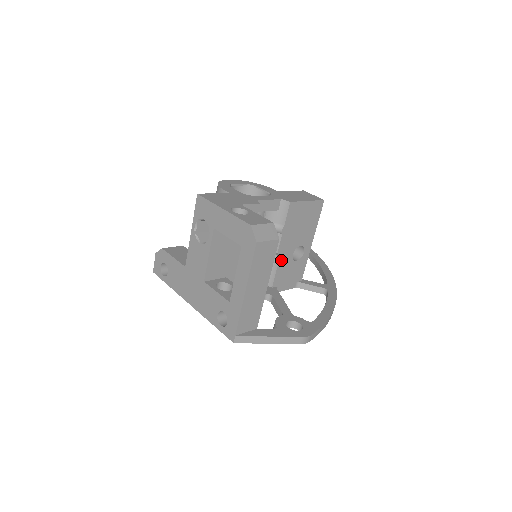
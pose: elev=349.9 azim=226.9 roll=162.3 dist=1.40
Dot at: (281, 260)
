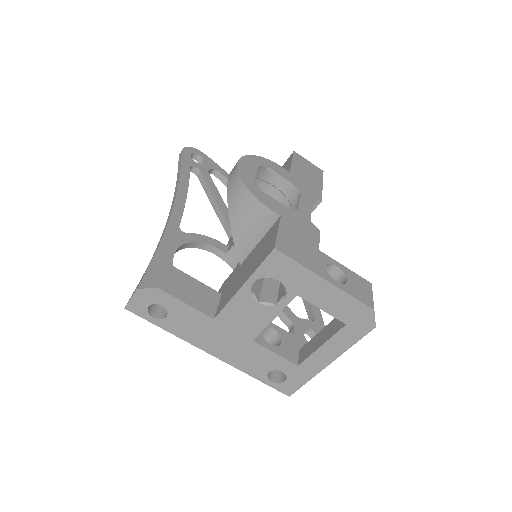
Dot at: occluded
